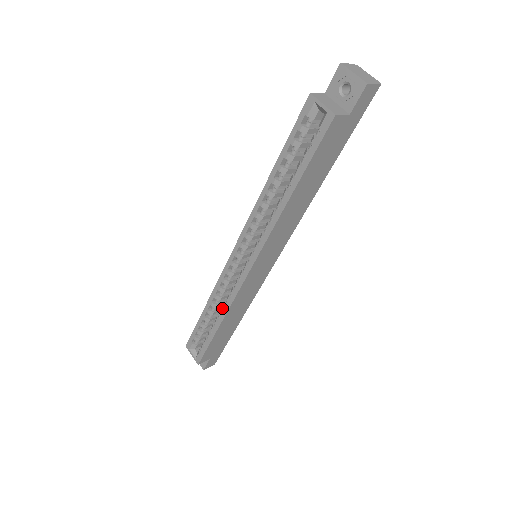
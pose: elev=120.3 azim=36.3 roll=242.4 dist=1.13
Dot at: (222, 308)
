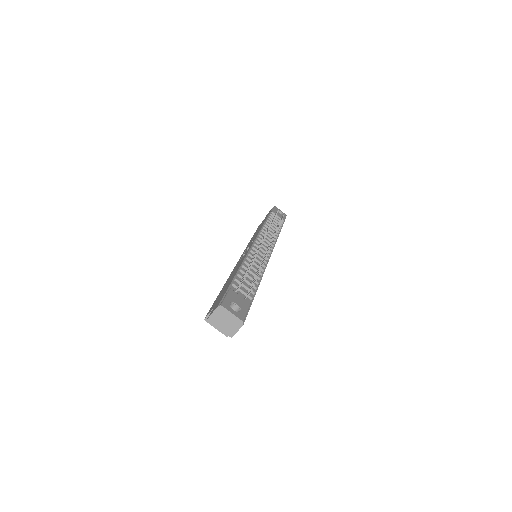
Dot at: occluded
